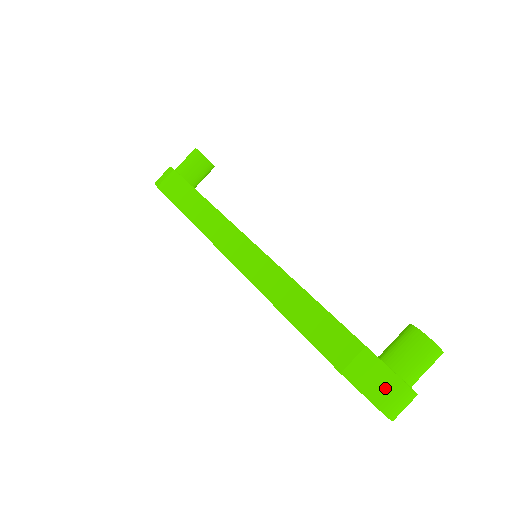
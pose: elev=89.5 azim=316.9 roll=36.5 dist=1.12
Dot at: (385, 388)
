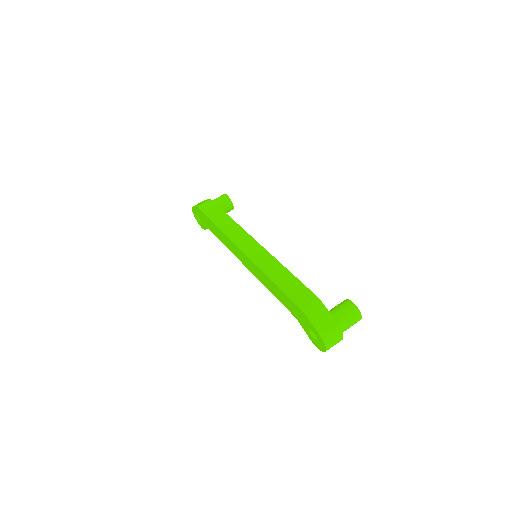
Dot at: (326, 324)
